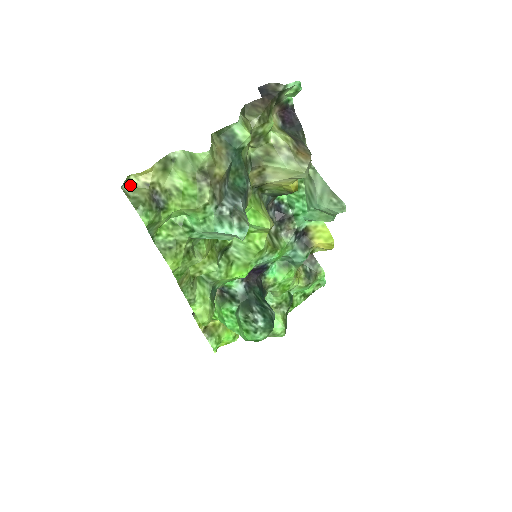
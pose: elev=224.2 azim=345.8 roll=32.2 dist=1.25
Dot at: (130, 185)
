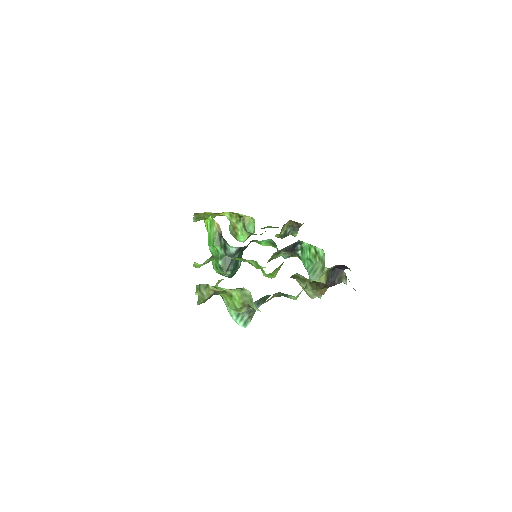
Dot at: (206, 286)
